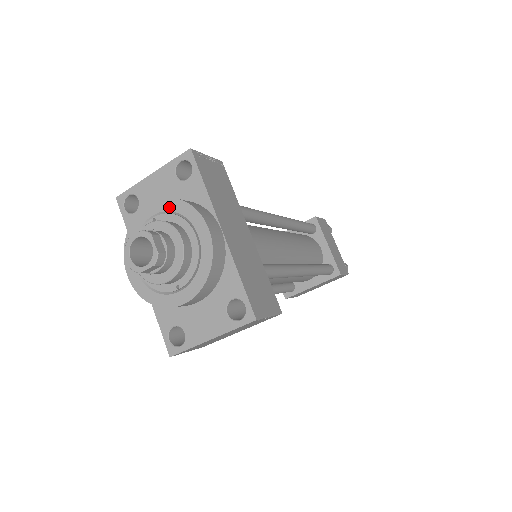
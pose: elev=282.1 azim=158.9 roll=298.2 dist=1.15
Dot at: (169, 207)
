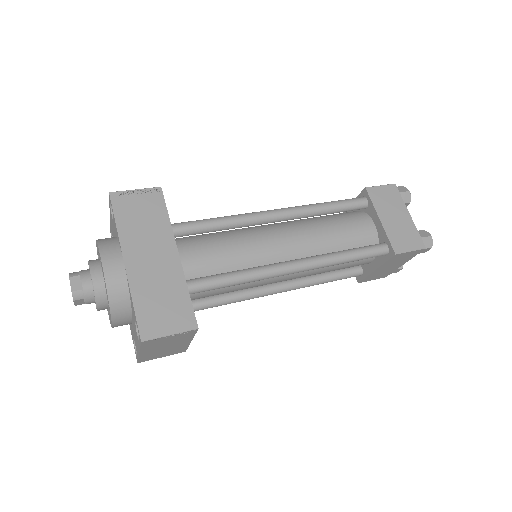
Dot at: (97, 247)
